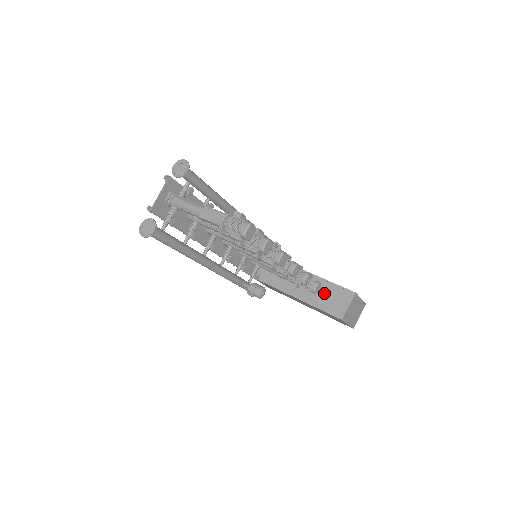
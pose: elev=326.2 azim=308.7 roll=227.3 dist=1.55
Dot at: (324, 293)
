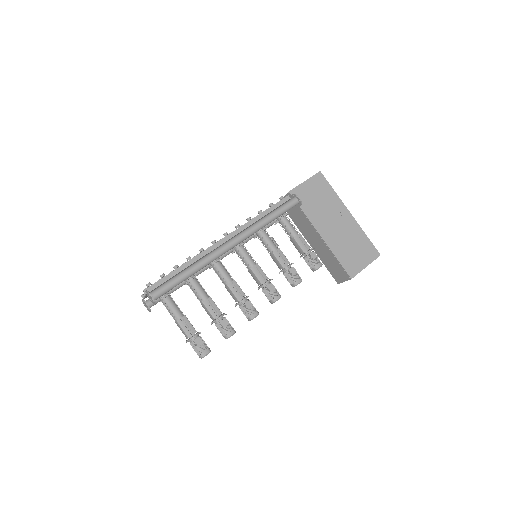
Dot at: (330, 260)
